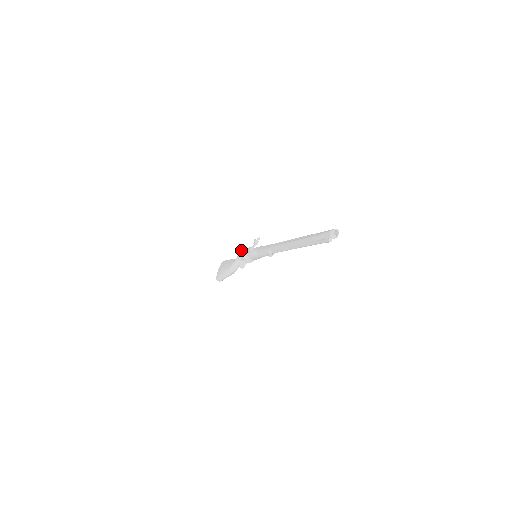
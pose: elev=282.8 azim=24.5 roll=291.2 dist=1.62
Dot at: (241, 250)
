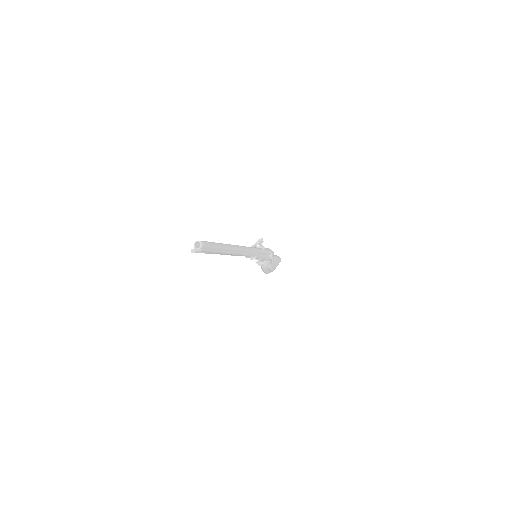
Dot at: occluded
